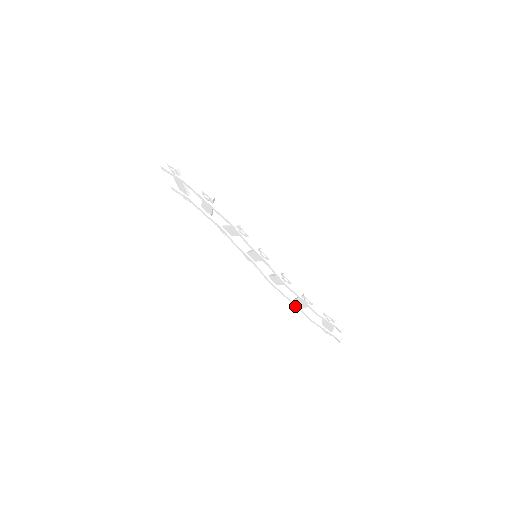
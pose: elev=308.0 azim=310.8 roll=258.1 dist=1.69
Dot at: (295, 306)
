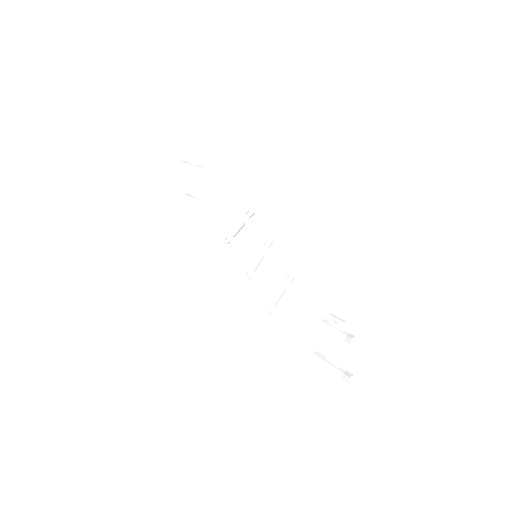
Dot at: (293, 338)
